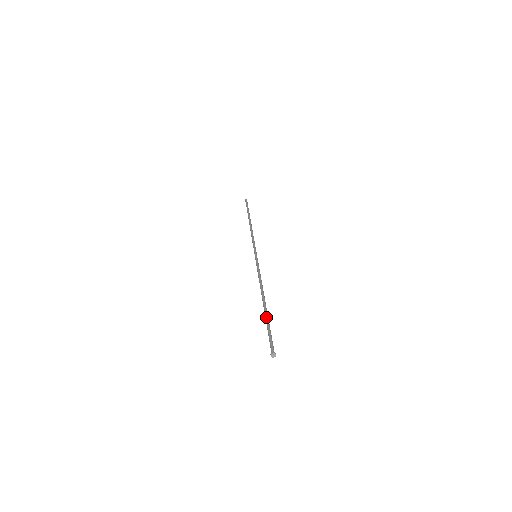
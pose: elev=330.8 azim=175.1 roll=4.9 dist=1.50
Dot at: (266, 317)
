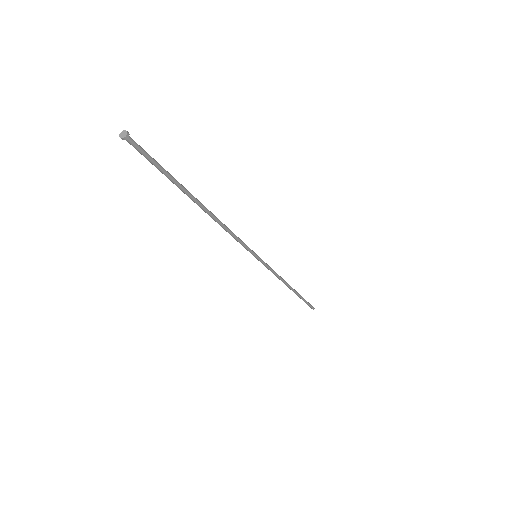
Dot at: (178, 182)
